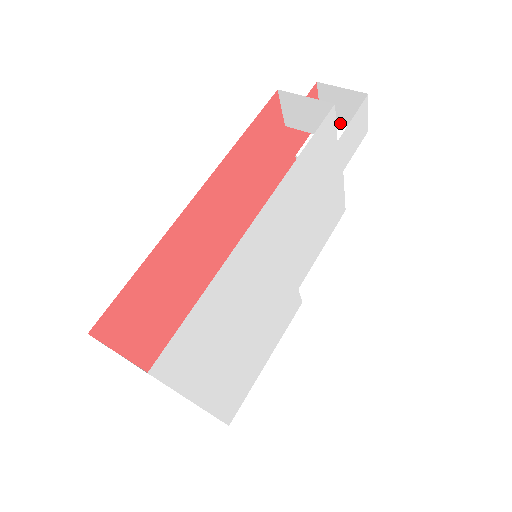
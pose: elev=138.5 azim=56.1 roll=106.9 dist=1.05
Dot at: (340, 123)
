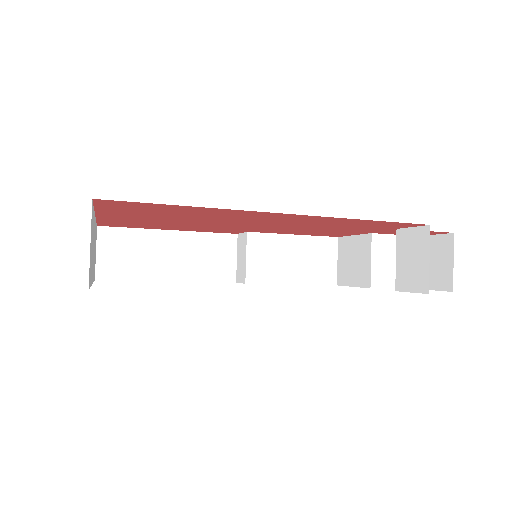
Dot at: occluded
